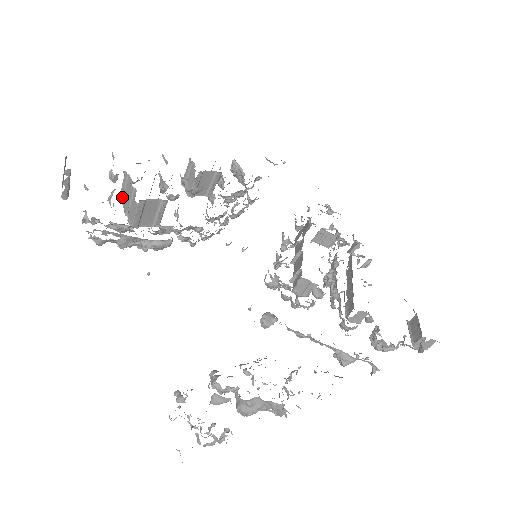
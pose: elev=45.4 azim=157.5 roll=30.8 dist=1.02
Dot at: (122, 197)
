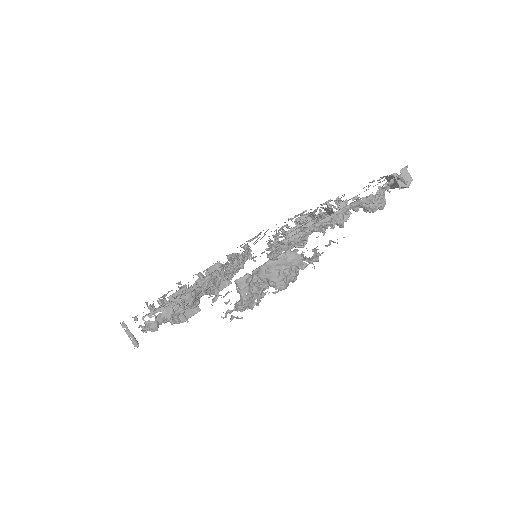
Dot at: occluded
